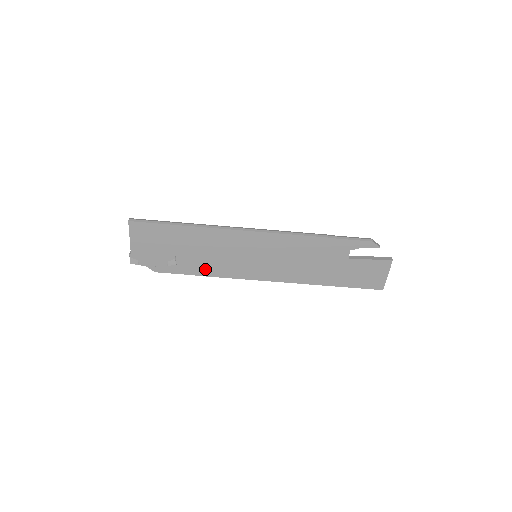
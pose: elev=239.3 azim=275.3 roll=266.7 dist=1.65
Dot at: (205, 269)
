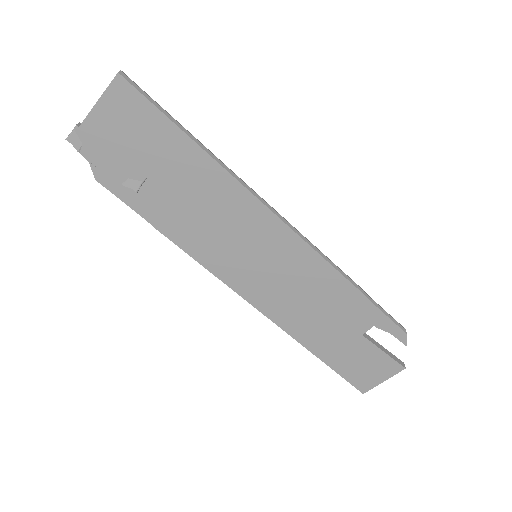
Dot at: (174, 226)
